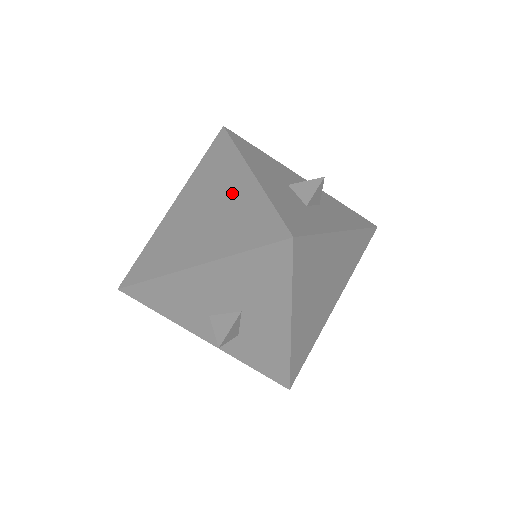
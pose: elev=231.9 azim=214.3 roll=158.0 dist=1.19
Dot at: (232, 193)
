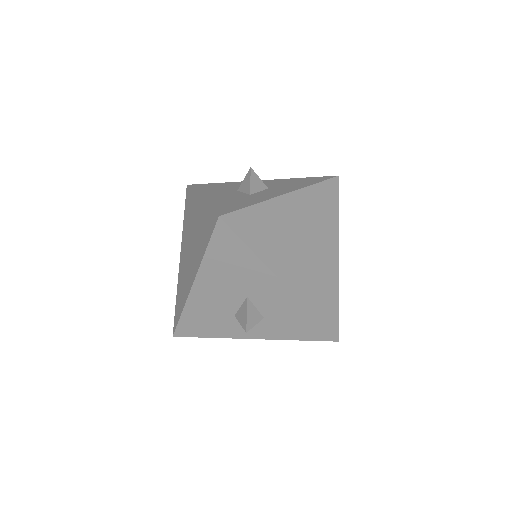
Dot at: (196, 221)
